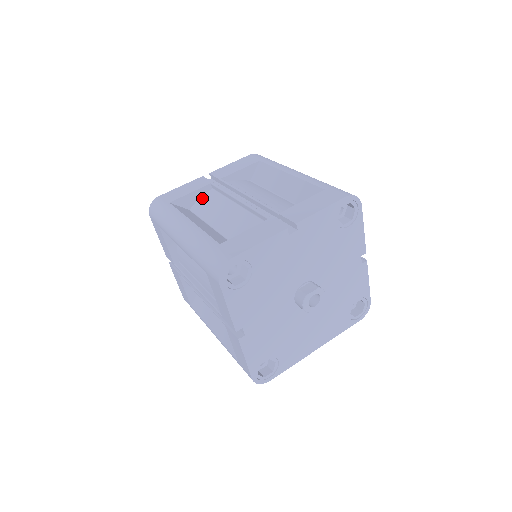
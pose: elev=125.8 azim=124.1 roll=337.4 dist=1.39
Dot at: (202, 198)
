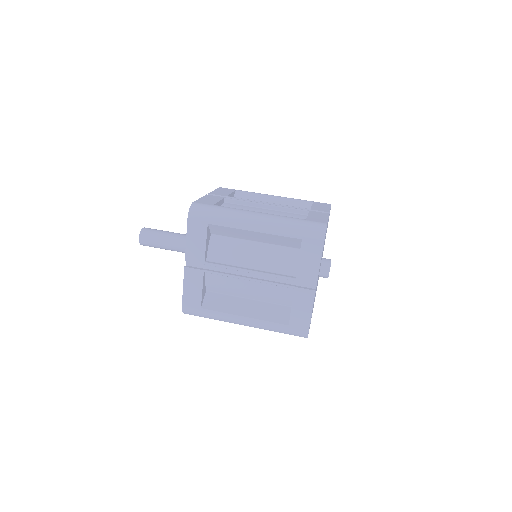
Dot at: (208, 282)
